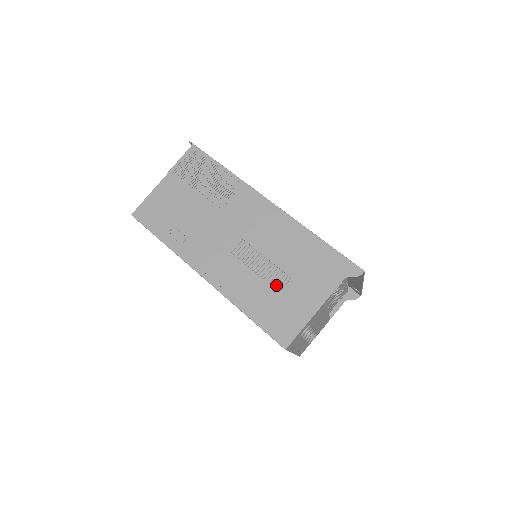
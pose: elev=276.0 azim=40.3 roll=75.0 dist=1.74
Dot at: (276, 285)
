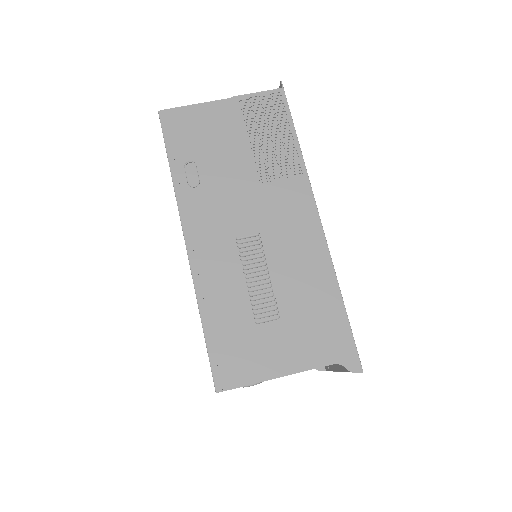
Dot at: (258, 314)
